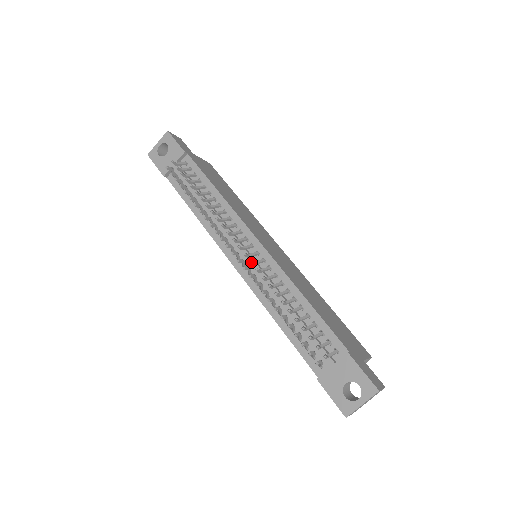
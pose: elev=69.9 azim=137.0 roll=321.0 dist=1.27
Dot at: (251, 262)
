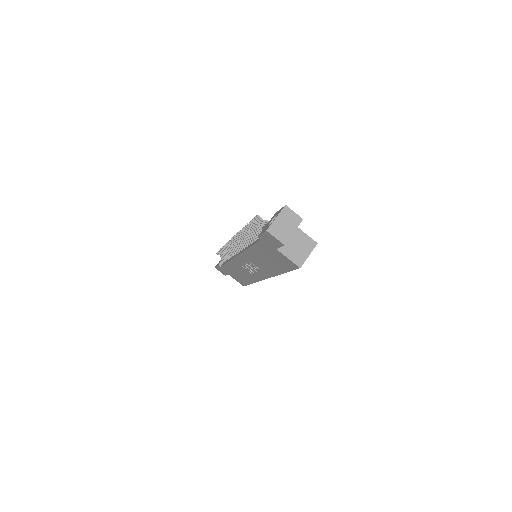
Dot at: occluded
